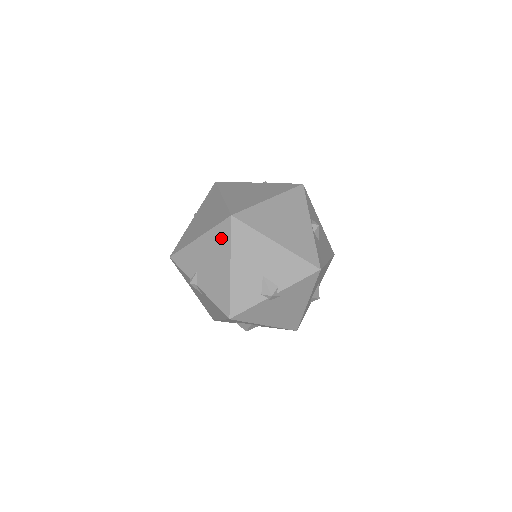
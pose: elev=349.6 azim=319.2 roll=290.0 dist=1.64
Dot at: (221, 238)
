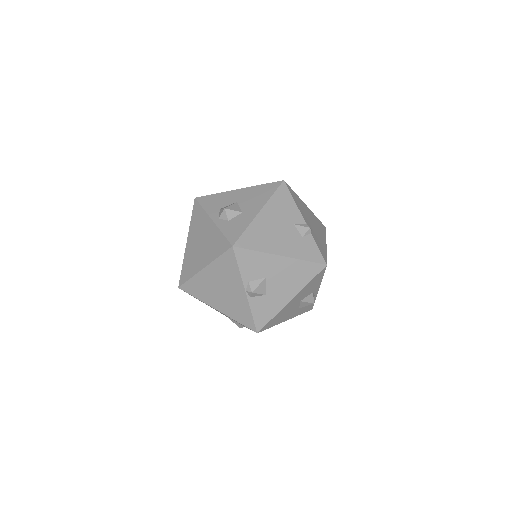
Dot at: occluded
